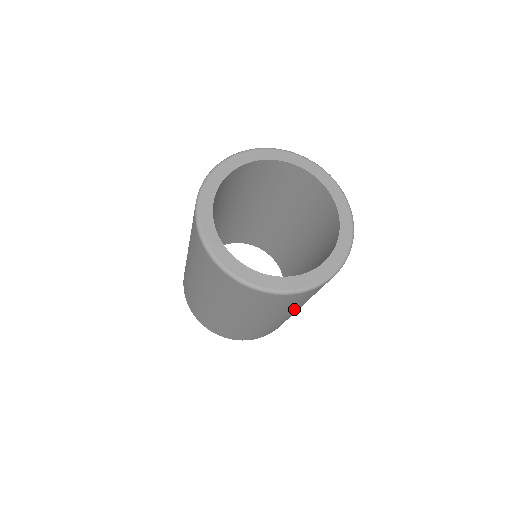
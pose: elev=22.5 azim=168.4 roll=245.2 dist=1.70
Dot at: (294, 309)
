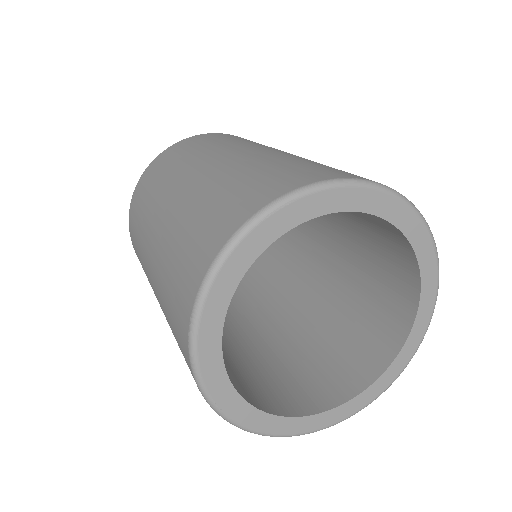
Dot at: occluded
